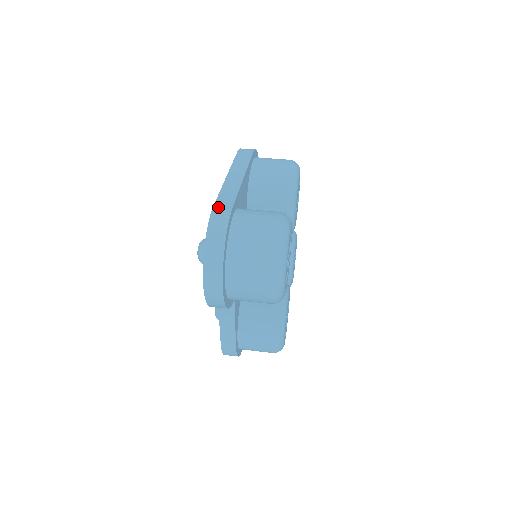
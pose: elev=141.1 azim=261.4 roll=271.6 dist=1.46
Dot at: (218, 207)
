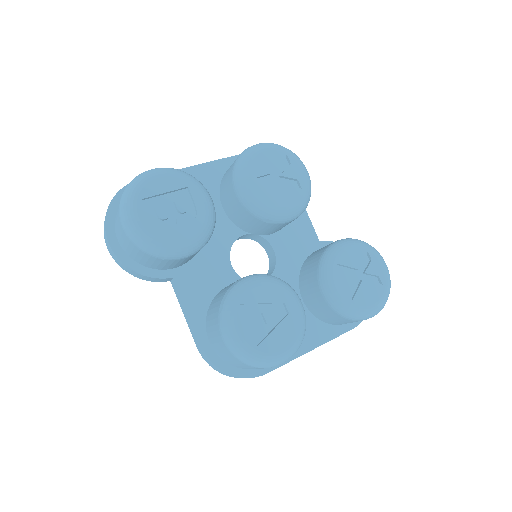
Dot at: occluded
